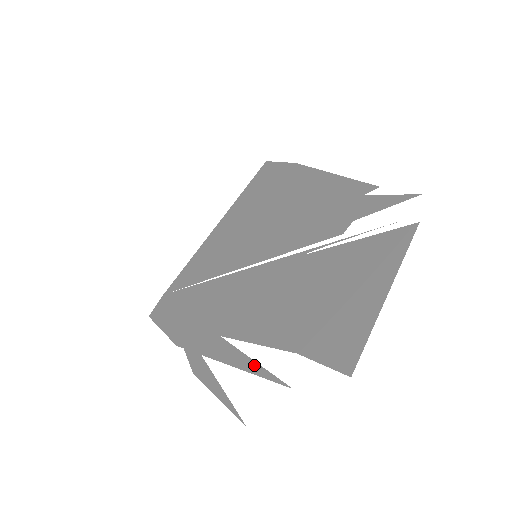
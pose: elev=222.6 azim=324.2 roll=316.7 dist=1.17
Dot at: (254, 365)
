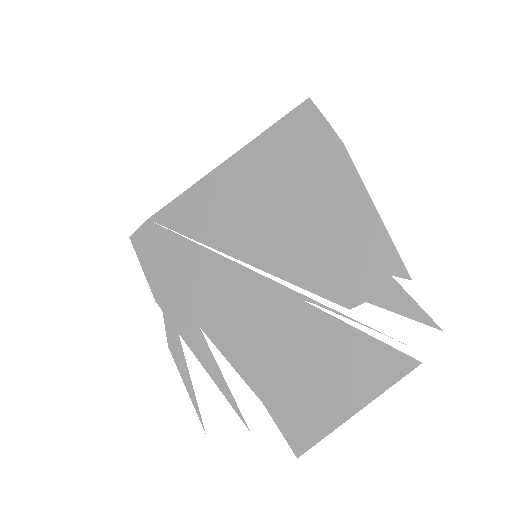
Dot at: (224, 384)
